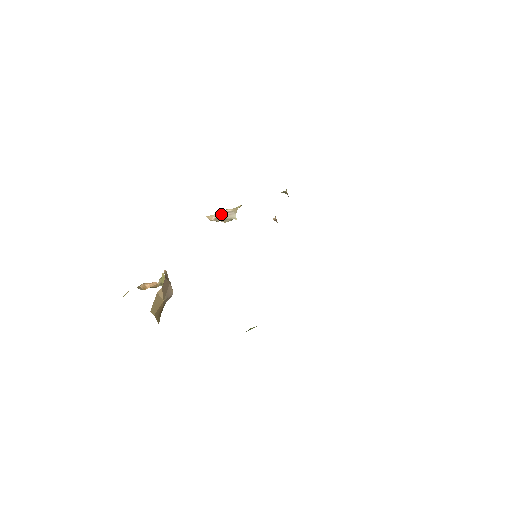
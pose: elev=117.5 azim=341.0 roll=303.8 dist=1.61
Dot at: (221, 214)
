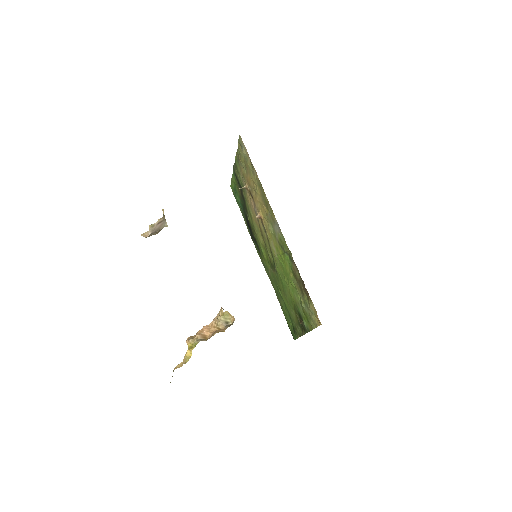
Dot at: (155, 227)
